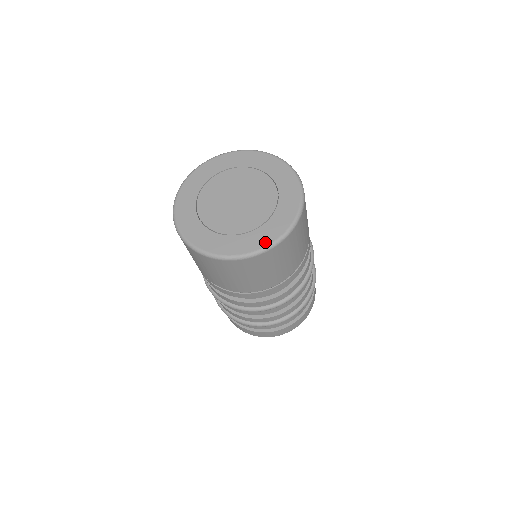
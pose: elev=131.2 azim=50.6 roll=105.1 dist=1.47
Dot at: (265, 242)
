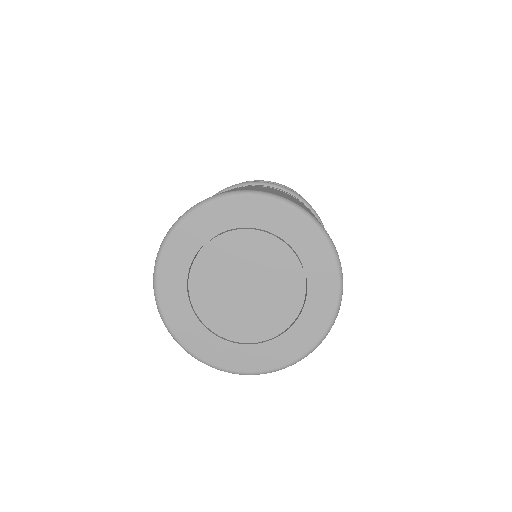
Dot at: (212, 359)
